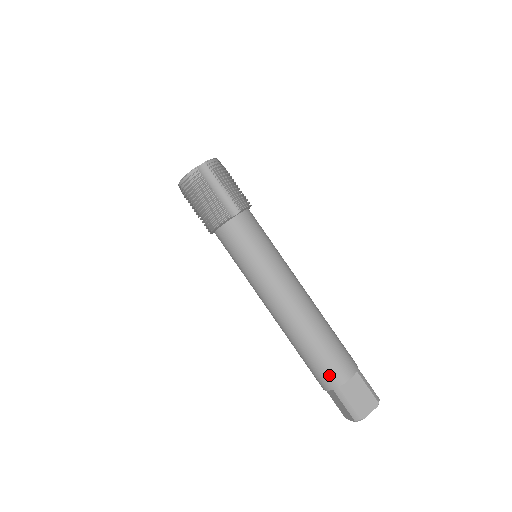
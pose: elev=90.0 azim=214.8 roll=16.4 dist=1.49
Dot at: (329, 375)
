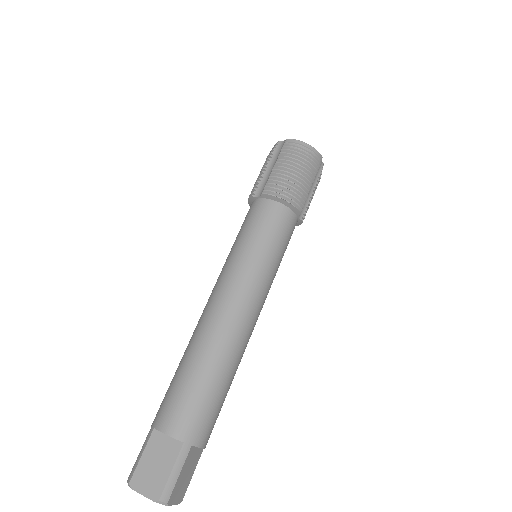
Dot at: (200, 424)
